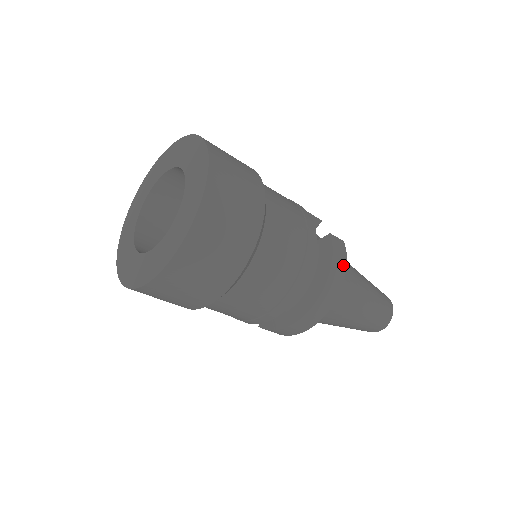
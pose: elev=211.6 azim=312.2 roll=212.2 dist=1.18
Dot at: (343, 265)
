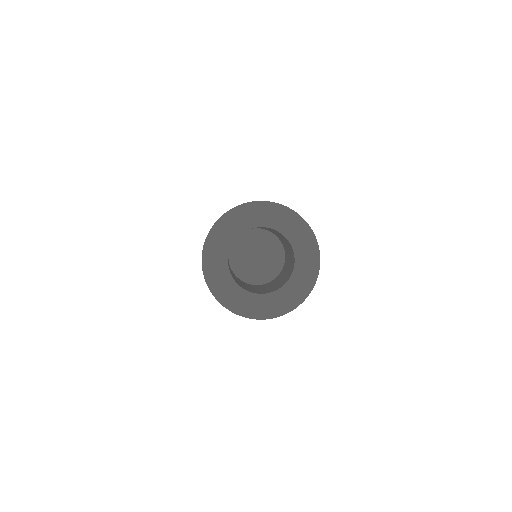
Dot at: occluded
